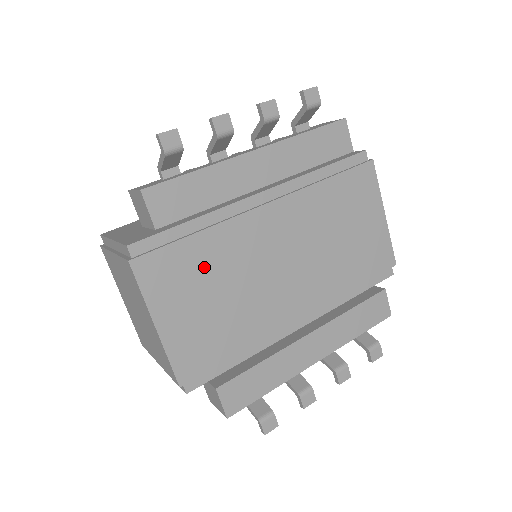
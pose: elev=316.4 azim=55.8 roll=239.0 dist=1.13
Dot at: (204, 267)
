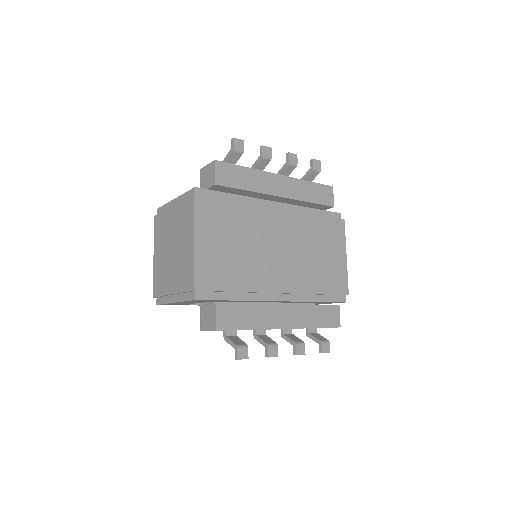
Dot at: (233, 223)
